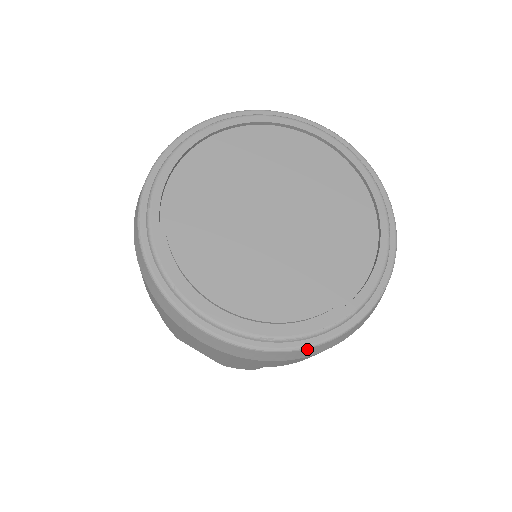
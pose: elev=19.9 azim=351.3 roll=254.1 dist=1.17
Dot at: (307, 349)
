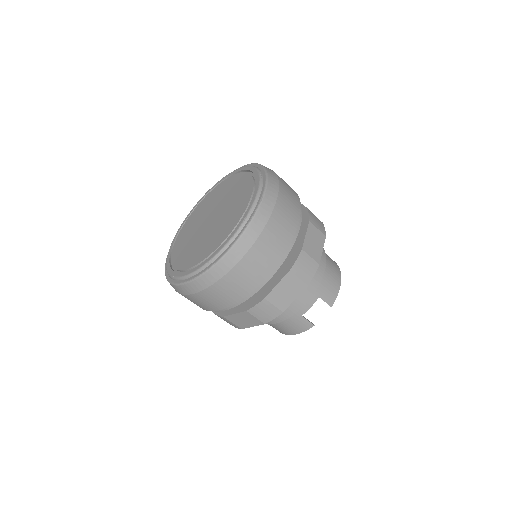
Dot at: (230, 252)
